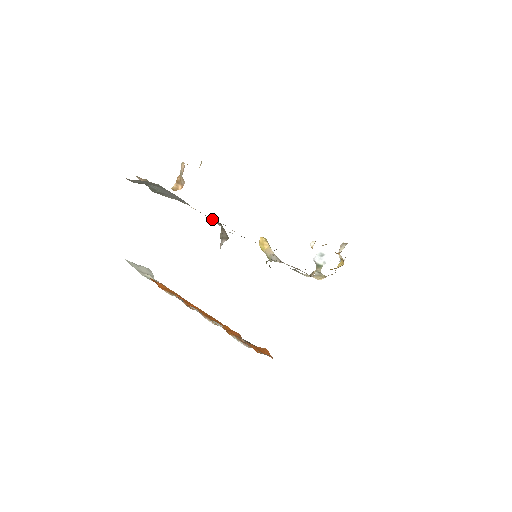
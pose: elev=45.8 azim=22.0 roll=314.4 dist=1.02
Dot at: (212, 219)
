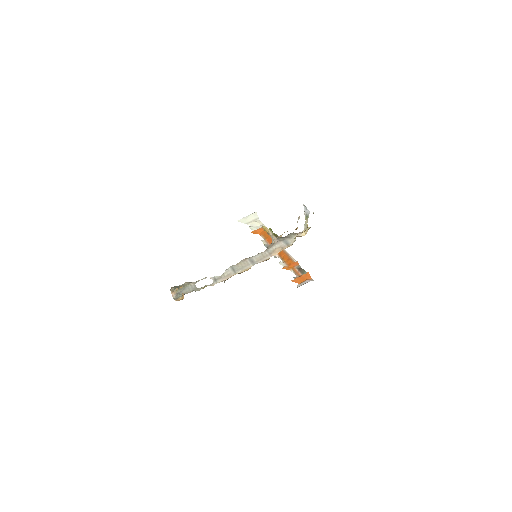
Dot at: (212, 279)
